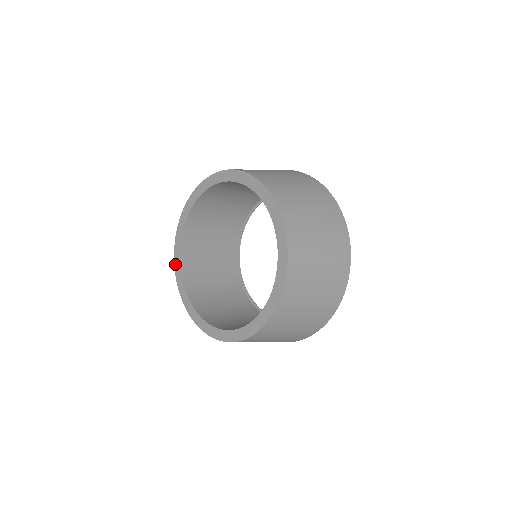
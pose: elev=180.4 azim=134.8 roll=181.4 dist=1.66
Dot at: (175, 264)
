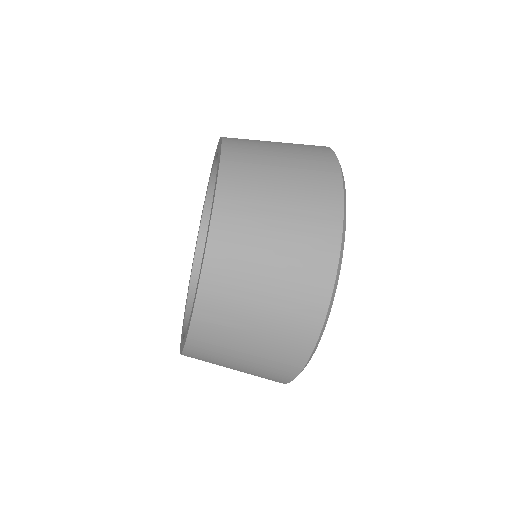
Dot at: (192, 263)
